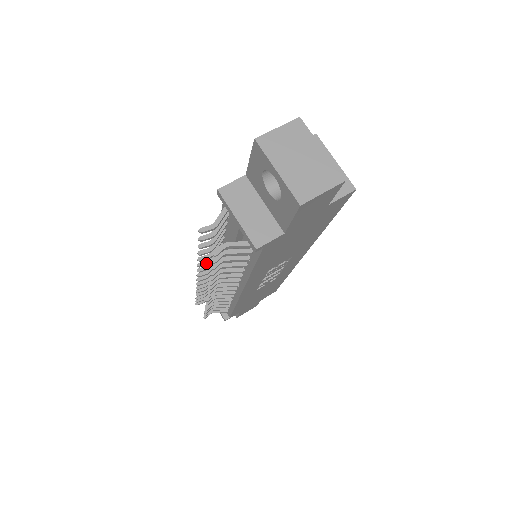
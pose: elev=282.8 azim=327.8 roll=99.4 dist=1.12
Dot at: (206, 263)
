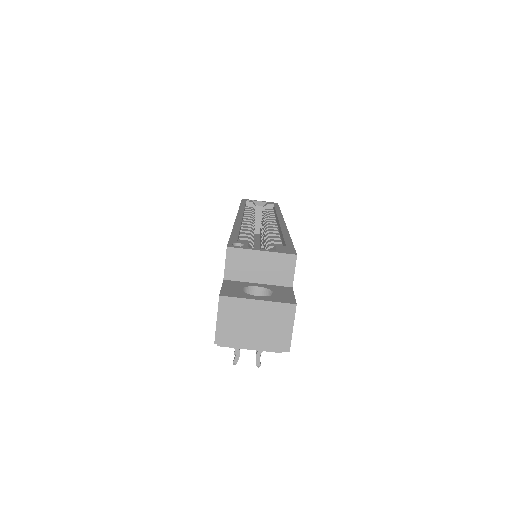
Dot at: occluded
